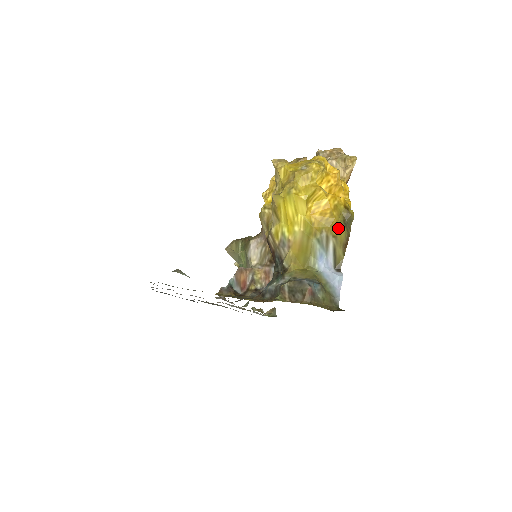
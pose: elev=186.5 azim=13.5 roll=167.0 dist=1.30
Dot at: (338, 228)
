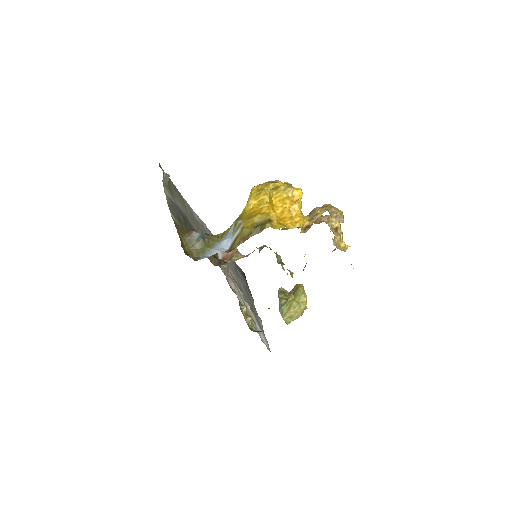
Dot at: (251, 225)
